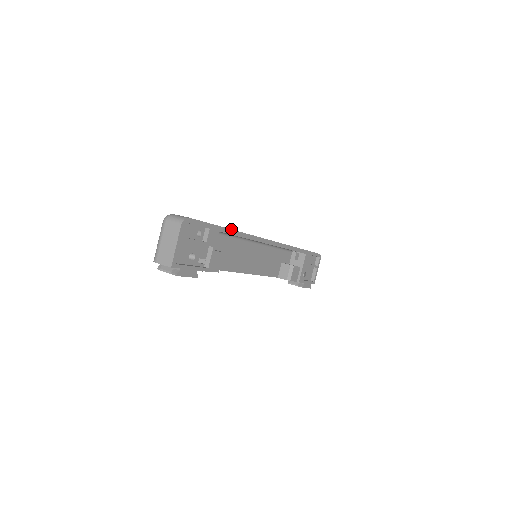
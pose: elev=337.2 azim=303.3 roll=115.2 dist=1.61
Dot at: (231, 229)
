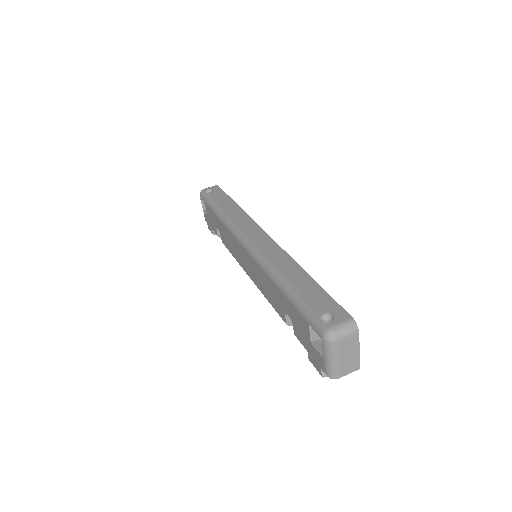
Dot at: (307, 273)
